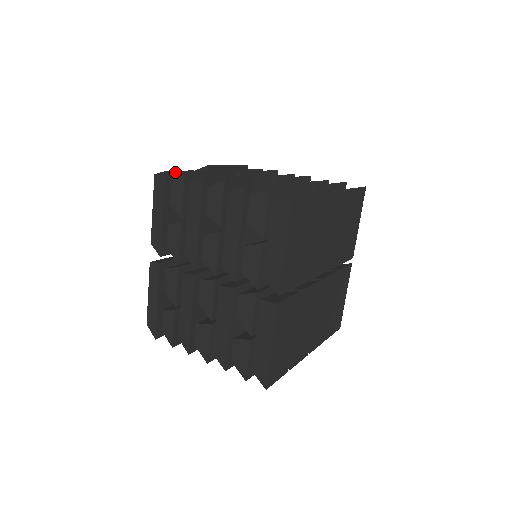
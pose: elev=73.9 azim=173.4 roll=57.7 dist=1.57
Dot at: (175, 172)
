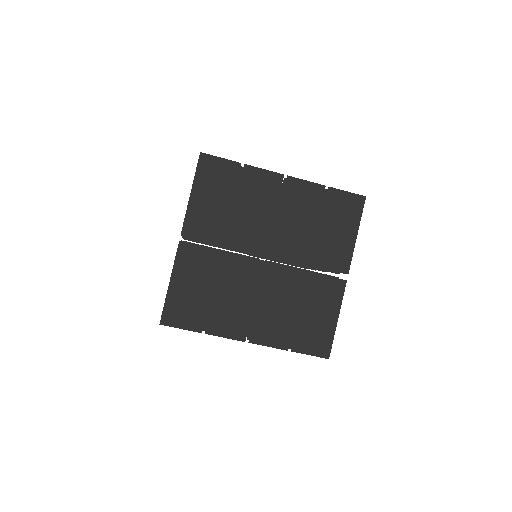
Dot at: occluded
